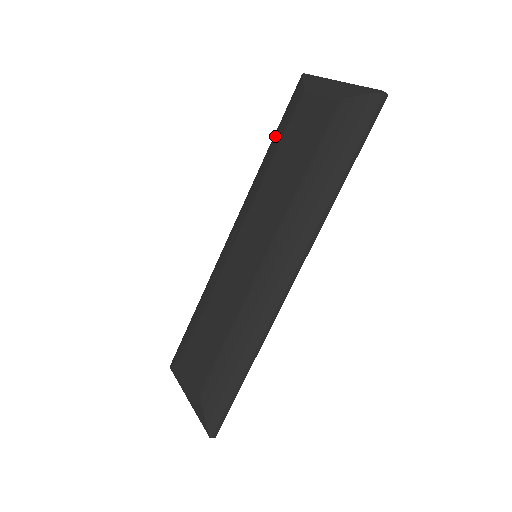
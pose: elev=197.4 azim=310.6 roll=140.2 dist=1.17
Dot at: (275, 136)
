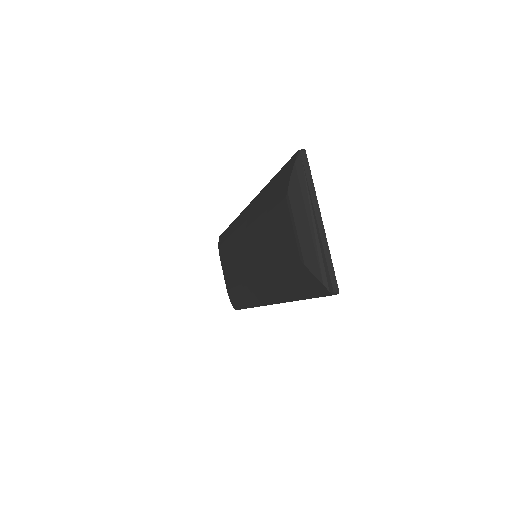
Dot at: (271, 187)
